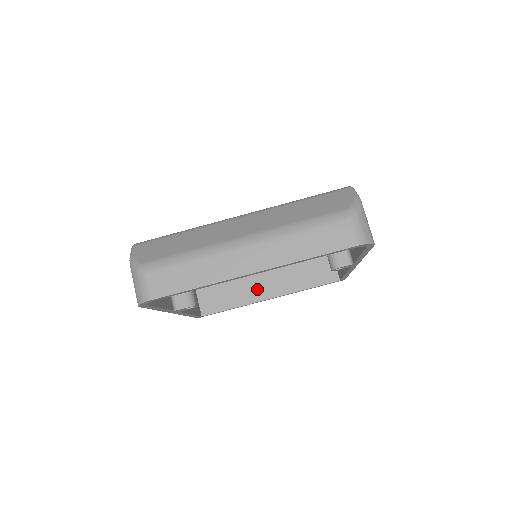
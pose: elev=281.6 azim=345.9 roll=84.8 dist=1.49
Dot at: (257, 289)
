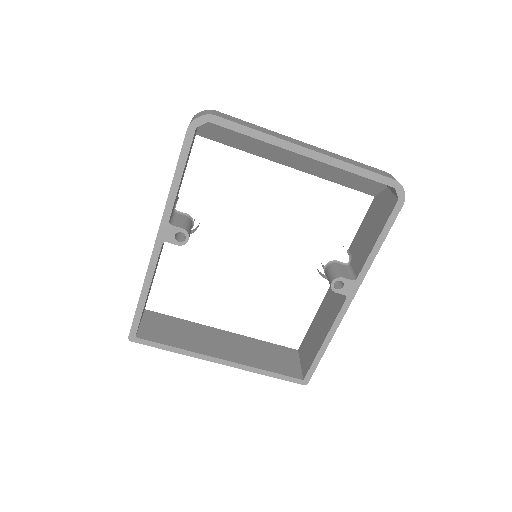
Dot at: (211, 346)
